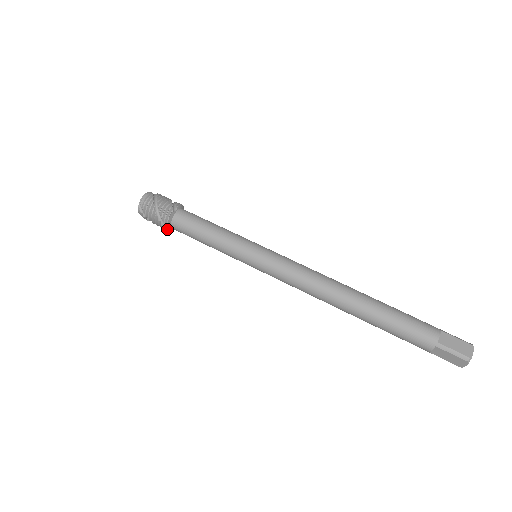
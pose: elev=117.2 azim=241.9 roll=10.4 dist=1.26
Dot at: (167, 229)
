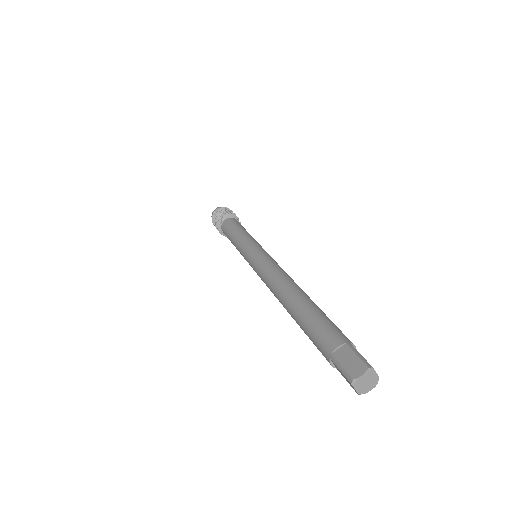
Dot at: (219, 221)
